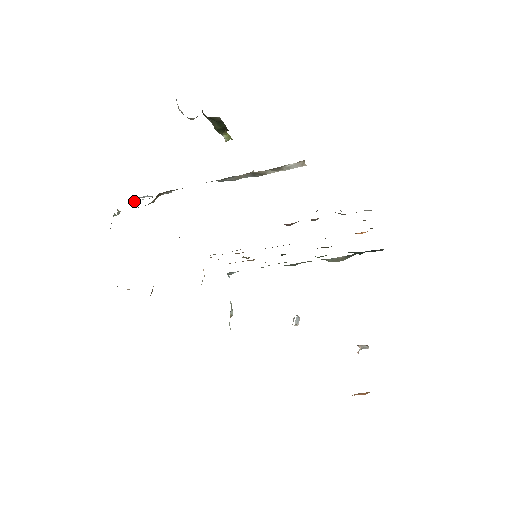
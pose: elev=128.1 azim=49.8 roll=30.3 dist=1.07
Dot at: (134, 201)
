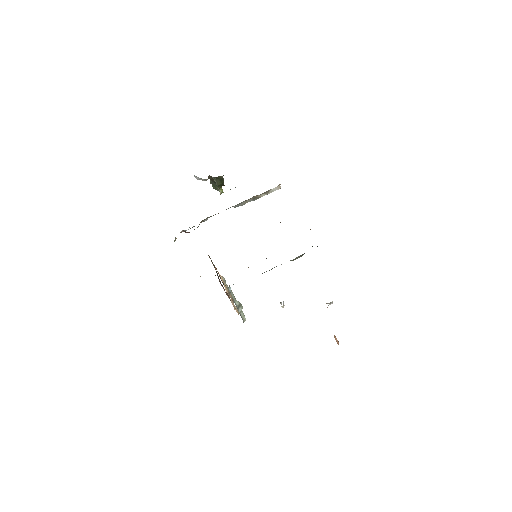
Dot at: occluded
